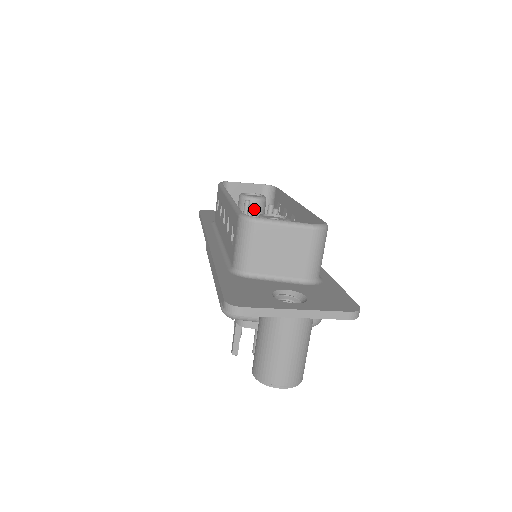
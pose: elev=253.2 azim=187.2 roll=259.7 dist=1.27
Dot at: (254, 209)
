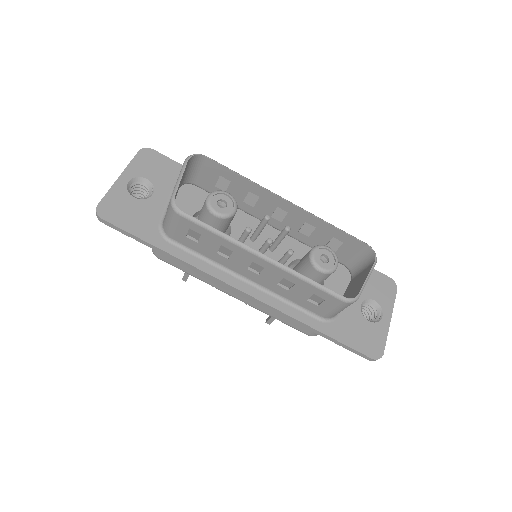
Dot at: (292, 253)
